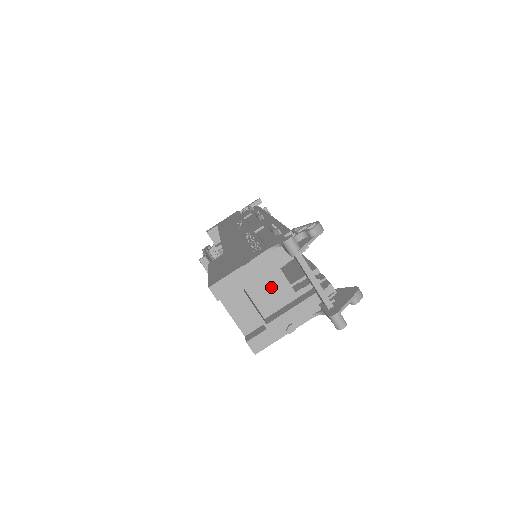
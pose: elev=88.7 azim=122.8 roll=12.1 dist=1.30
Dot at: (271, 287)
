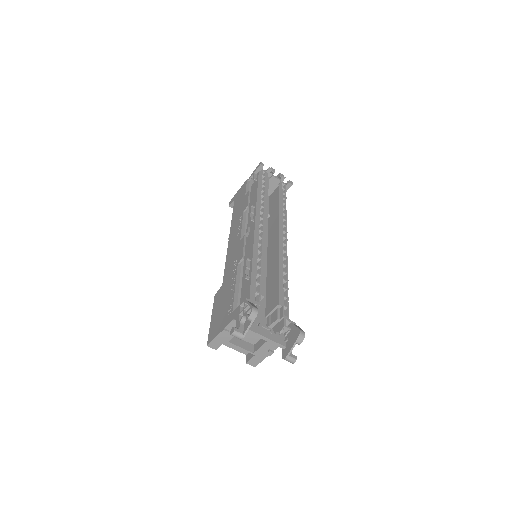
Dot at: occluded
